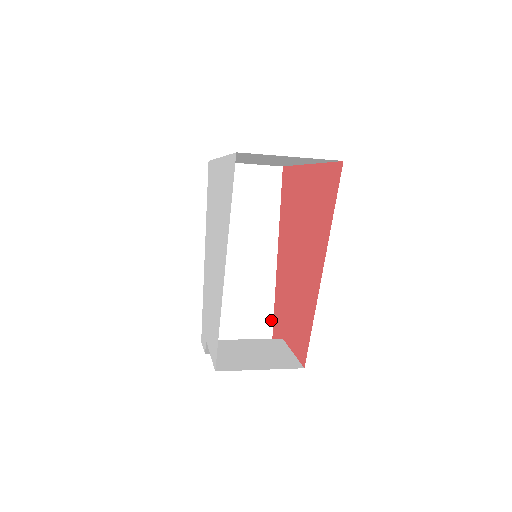
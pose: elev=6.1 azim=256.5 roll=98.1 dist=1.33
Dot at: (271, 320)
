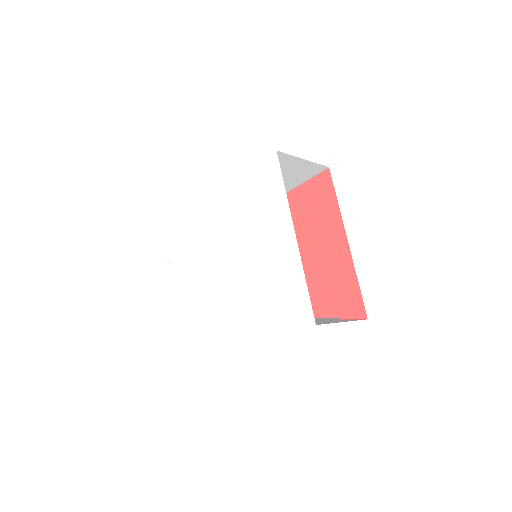
Dot at: occluded
